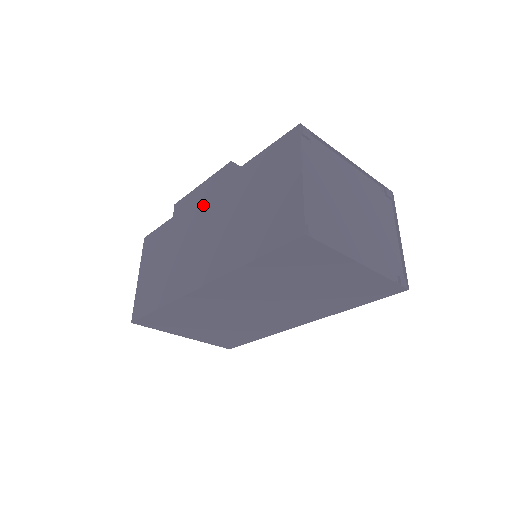
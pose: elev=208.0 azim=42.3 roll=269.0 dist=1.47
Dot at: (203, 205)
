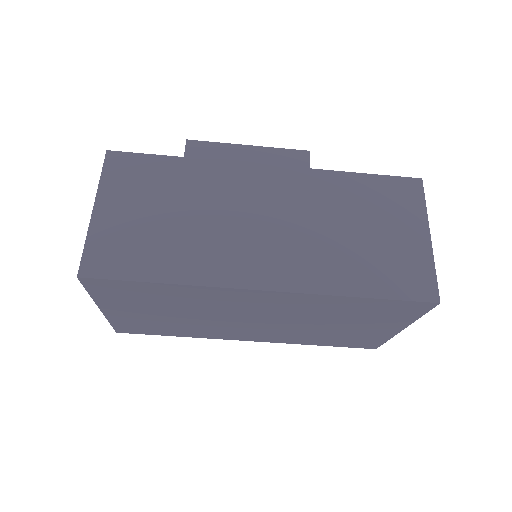
Dot at: (260, 179)
